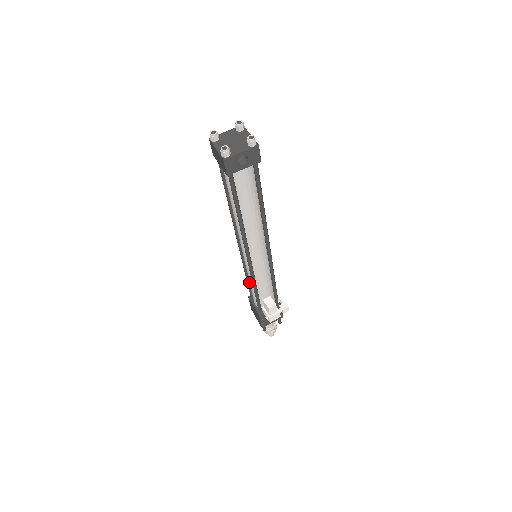
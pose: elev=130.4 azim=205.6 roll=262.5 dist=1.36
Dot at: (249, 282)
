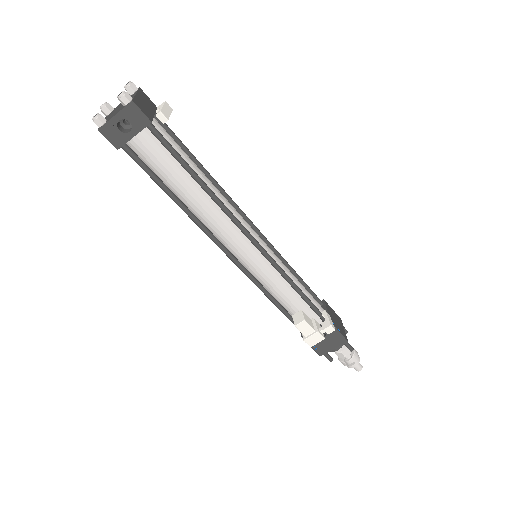
Dot at: occluded
